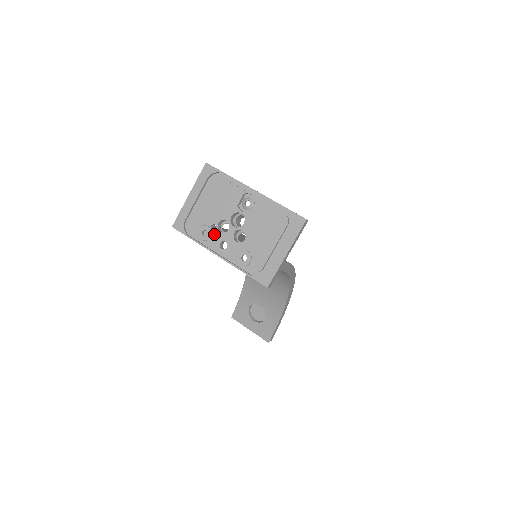
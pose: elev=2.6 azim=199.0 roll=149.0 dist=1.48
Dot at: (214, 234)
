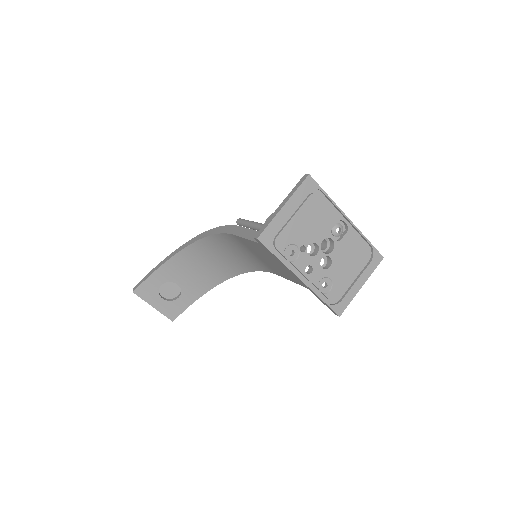
Dot at: (302, 256)
